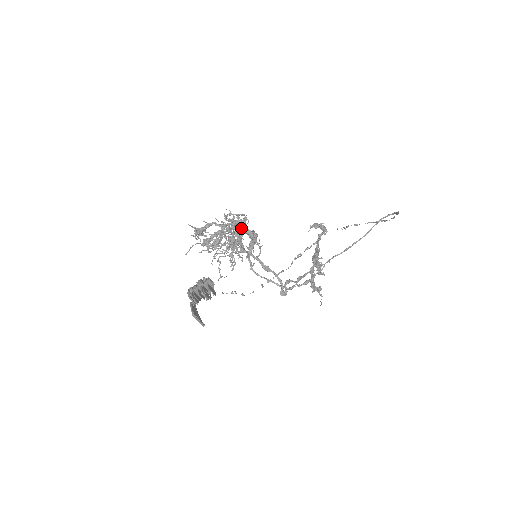
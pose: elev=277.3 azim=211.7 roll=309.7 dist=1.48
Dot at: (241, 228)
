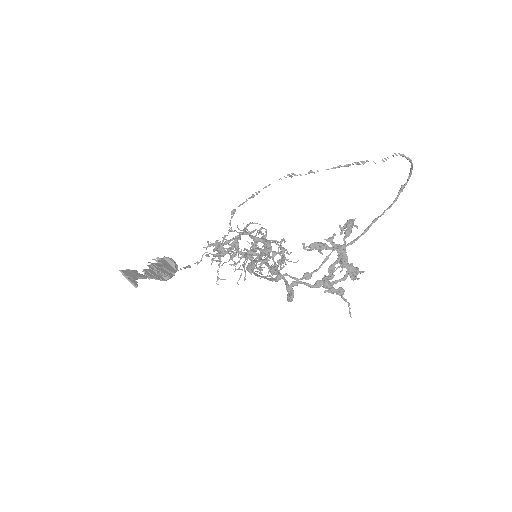
Dot at: (254, 237)
